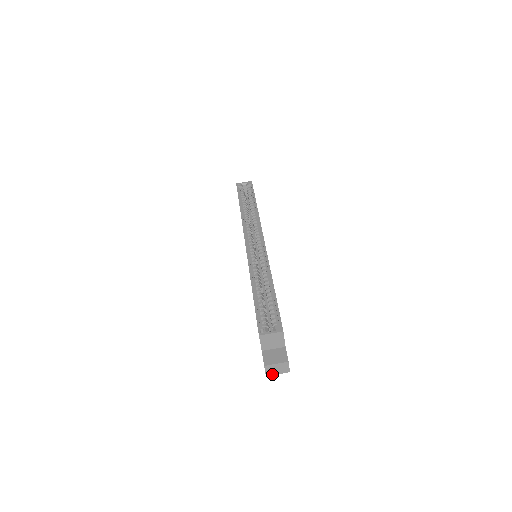
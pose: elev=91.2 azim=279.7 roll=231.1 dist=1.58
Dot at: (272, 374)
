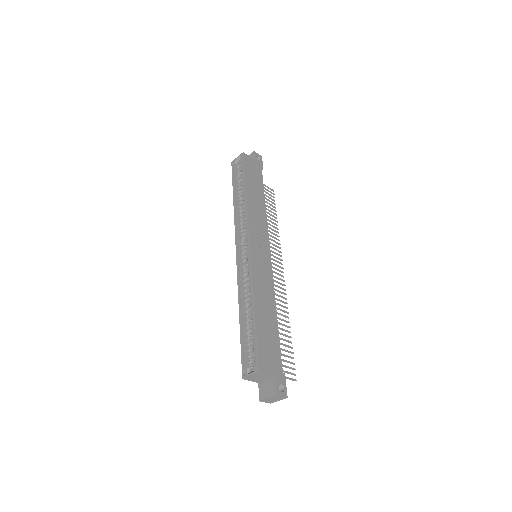
Dot at: occluded
